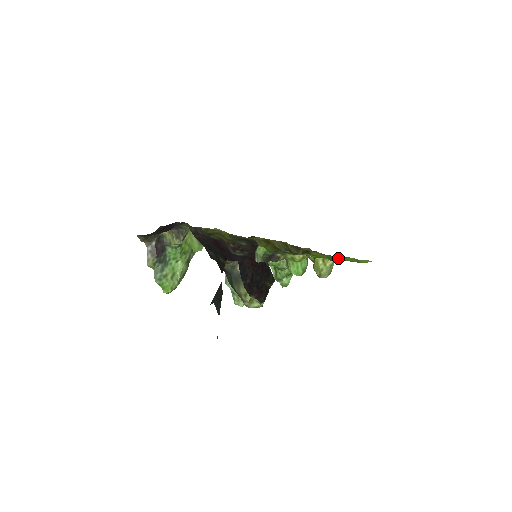
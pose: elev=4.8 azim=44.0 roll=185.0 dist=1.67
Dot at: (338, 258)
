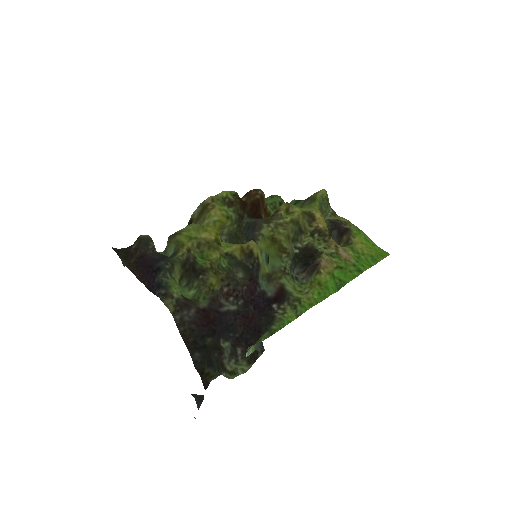
Dot at: (349, 277)
